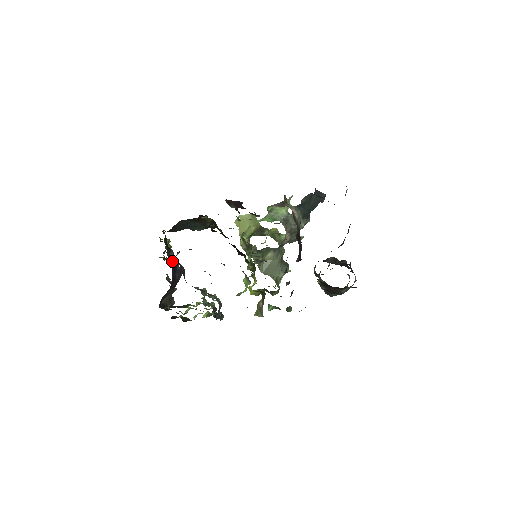
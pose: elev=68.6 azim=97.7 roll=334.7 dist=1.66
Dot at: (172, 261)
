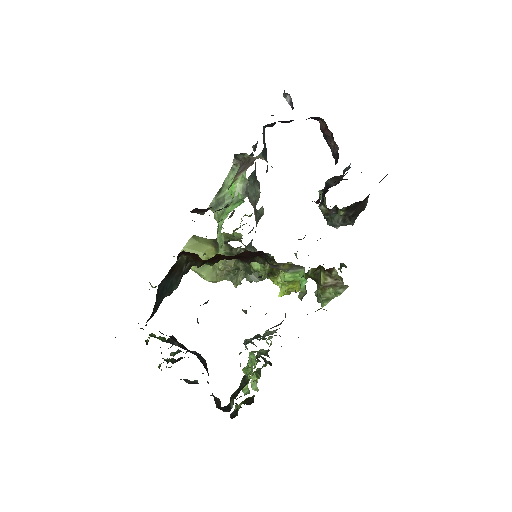
Dot at: (185, 349)
